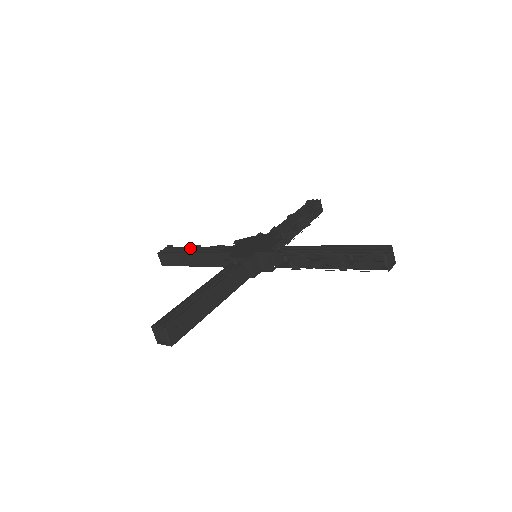
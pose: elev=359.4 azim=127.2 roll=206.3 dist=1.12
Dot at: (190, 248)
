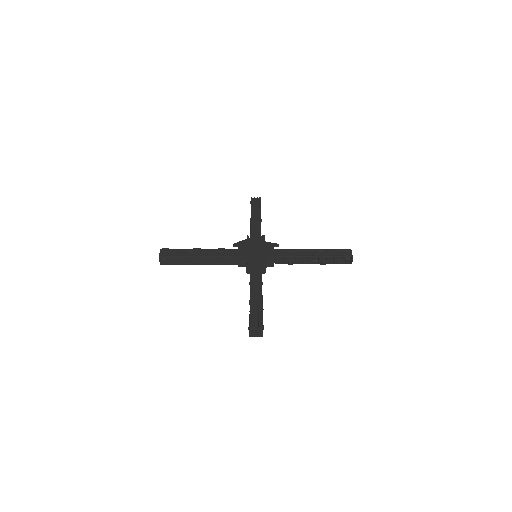
Dot at: (192, 251)
